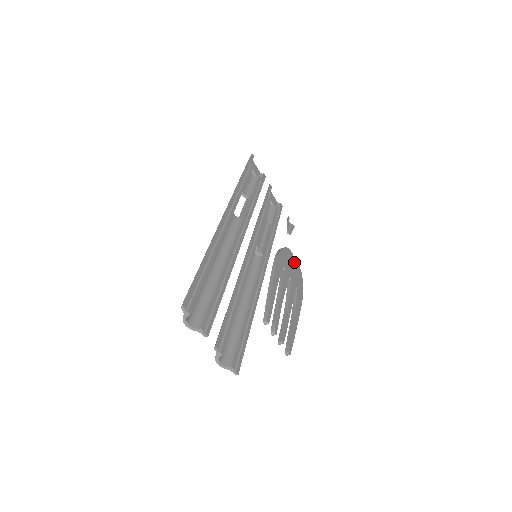
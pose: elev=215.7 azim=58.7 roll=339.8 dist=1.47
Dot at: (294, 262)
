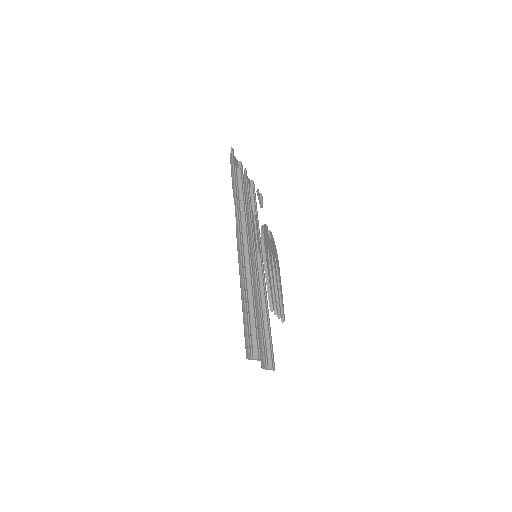
Dot at: (268, 232)
